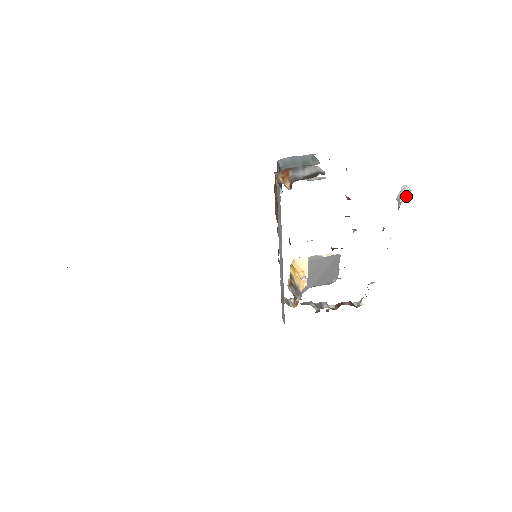
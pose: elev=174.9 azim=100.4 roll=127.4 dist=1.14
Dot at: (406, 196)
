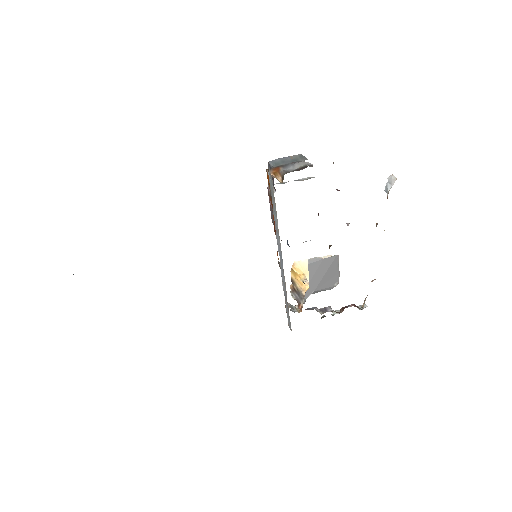
Dot at: (393, 184)
